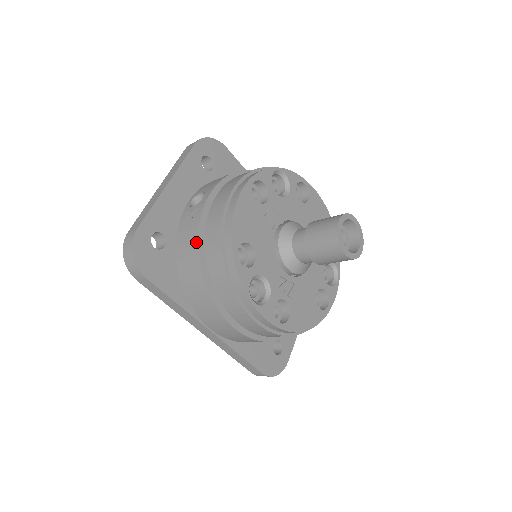
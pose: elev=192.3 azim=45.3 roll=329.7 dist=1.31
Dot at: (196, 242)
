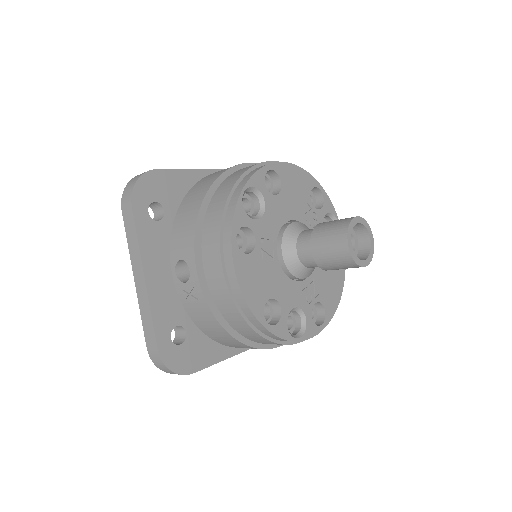
Dot at: (217, 323)
